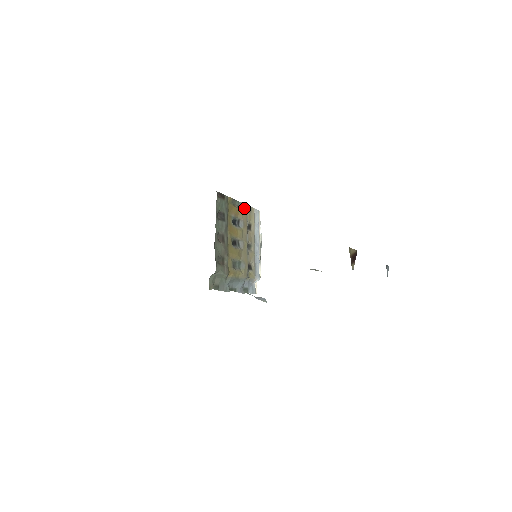
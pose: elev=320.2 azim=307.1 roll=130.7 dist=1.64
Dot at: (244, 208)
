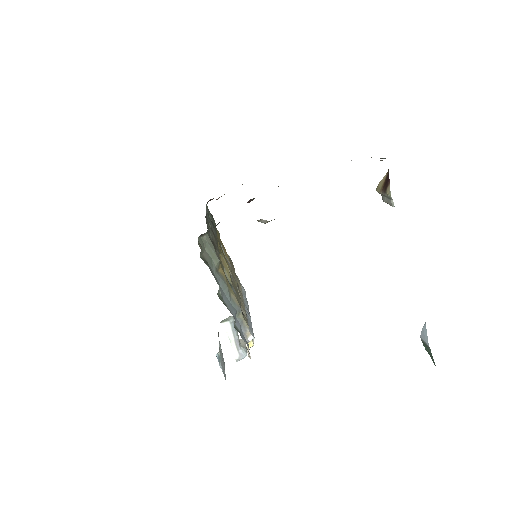
Dot at: (231, 262)
